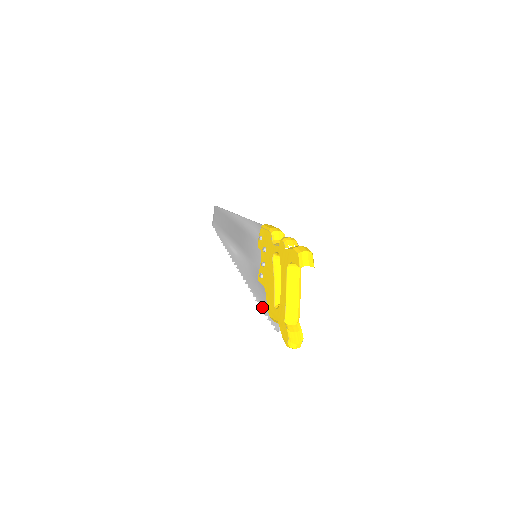
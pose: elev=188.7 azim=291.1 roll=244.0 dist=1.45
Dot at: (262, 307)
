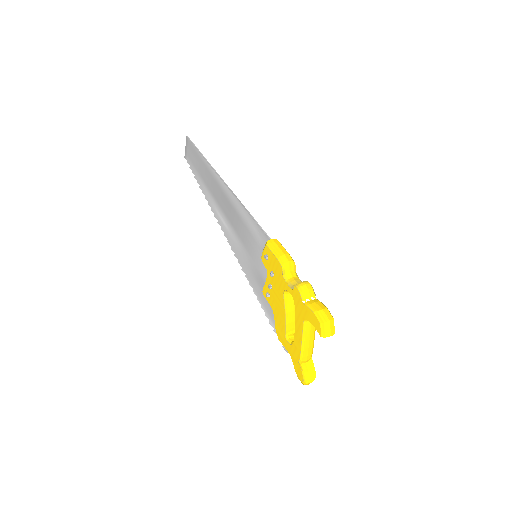
Dot at: (266, 314)
